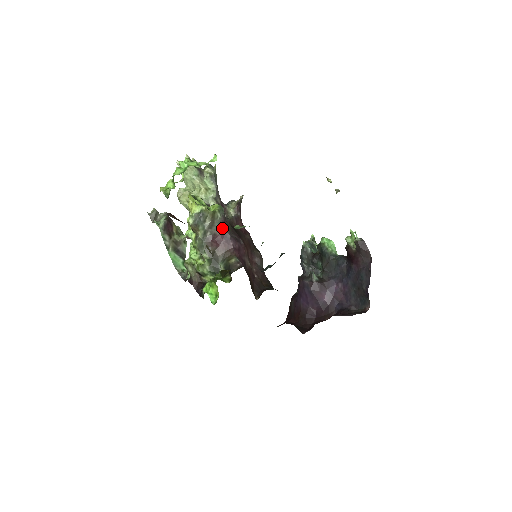
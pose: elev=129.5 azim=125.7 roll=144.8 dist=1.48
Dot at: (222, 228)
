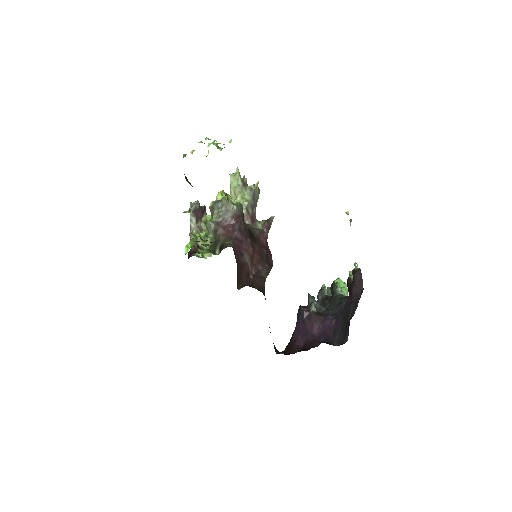
Dot at: (233, 219)
